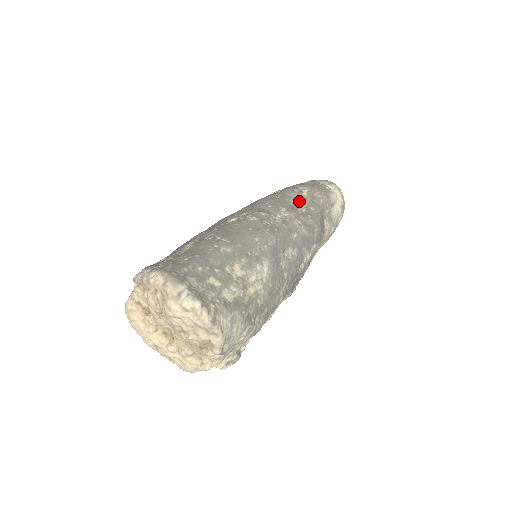
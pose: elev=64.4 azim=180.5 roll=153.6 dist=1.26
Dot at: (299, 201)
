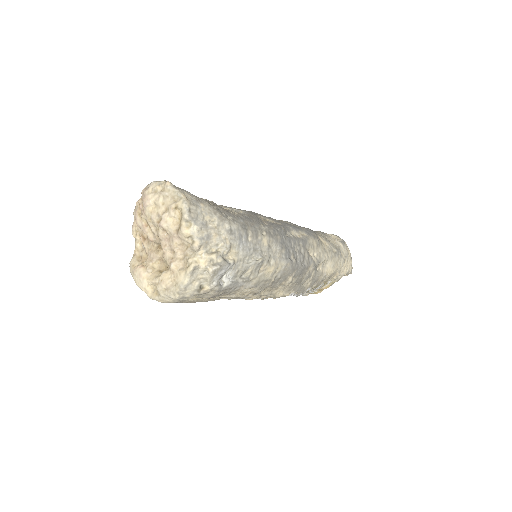
Dot at: occluded
